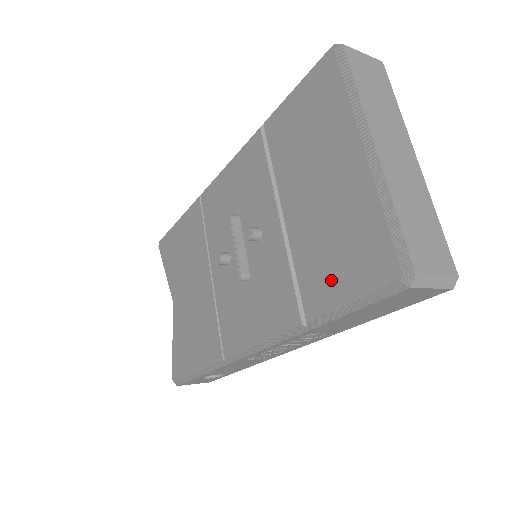
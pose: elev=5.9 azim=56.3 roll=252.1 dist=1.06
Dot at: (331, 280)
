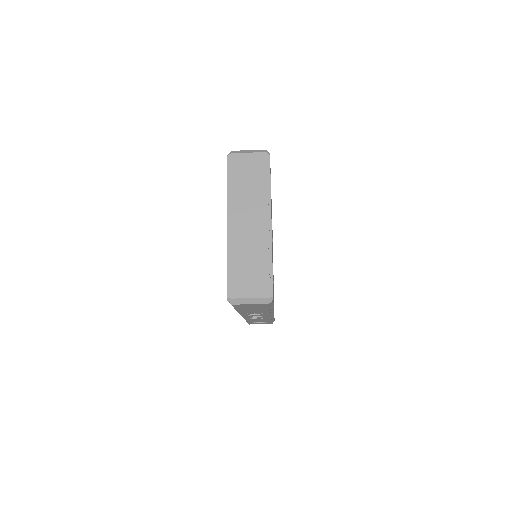
Dot at: occluded
